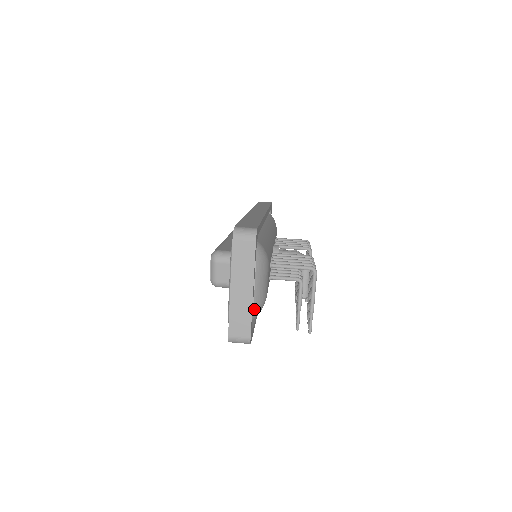
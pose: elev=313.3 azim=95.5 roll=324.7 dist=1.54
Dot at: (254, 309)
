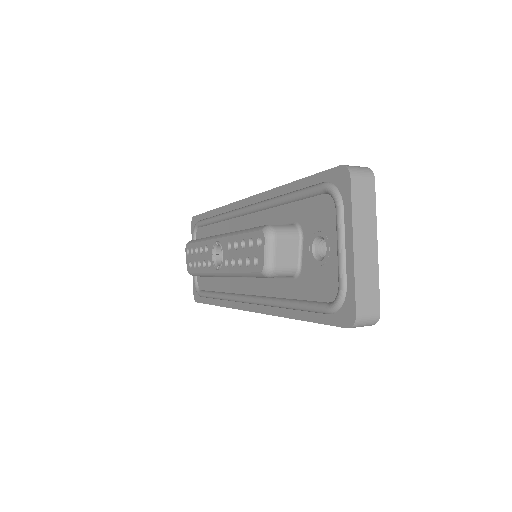
Dot at: occluded
